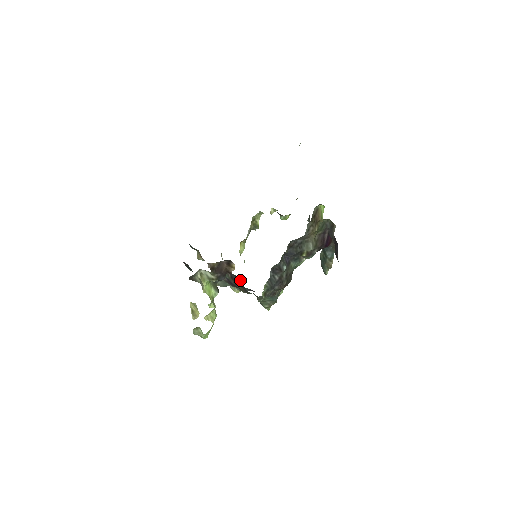
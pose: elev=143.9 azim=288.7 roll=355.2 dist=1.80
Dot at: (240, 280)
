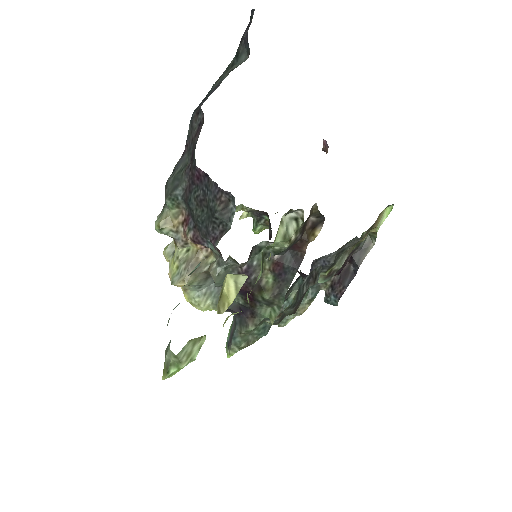
Dot at: (299, 265)
